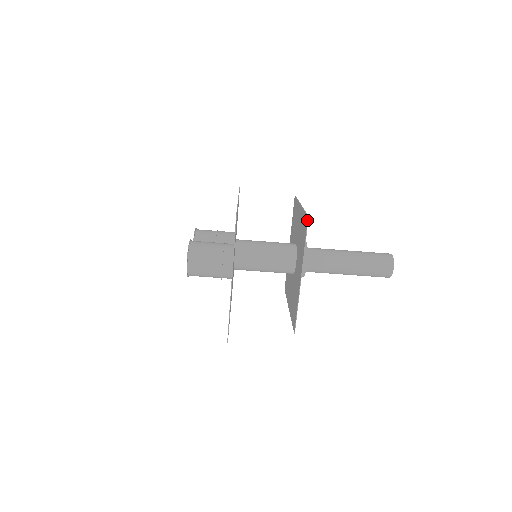
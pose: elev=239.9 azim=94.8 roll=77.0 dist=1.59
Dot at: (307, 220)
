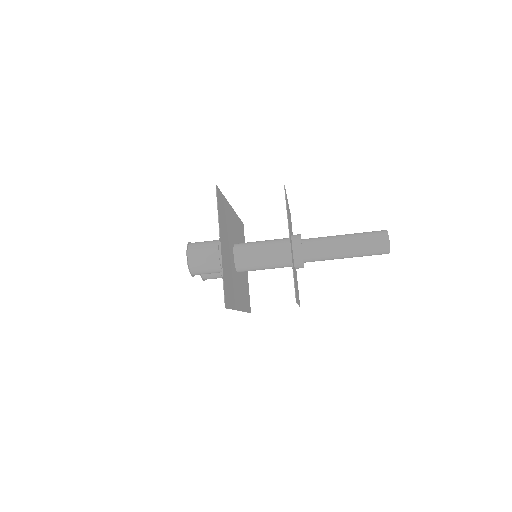
Dot at: (284, 189)
